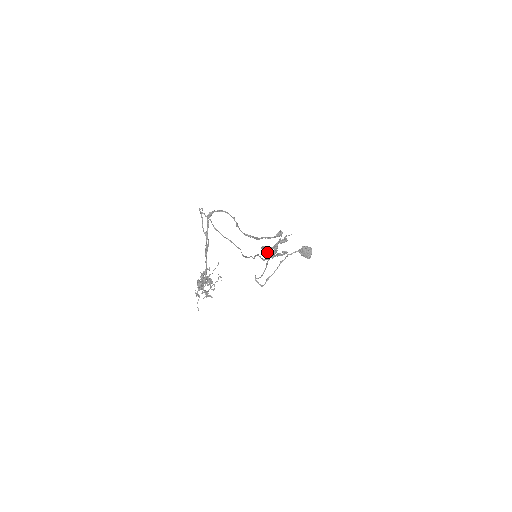
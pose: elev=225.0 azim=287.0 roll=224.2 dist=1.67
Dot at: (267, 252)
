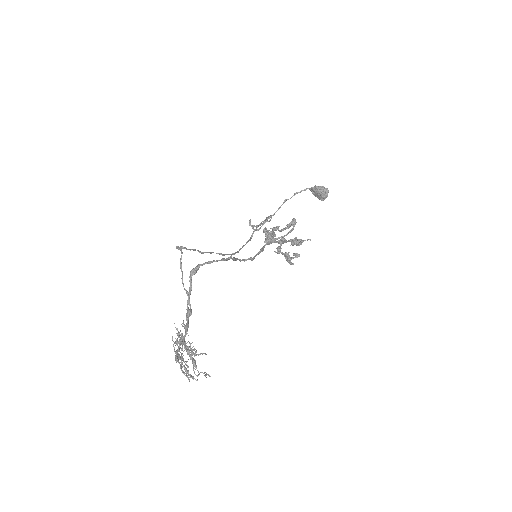
Dot at: (271, 238)
